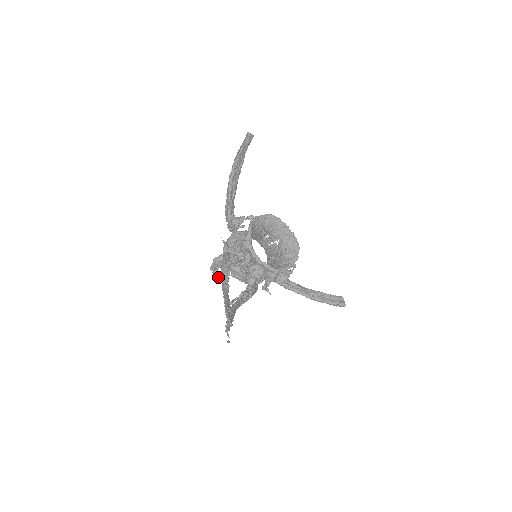
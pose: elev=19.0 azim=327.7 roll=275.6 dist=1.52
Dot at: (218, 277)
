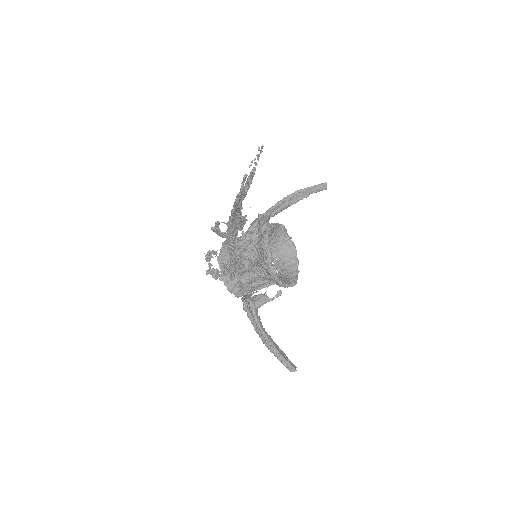
Dot at: (222, 222)
